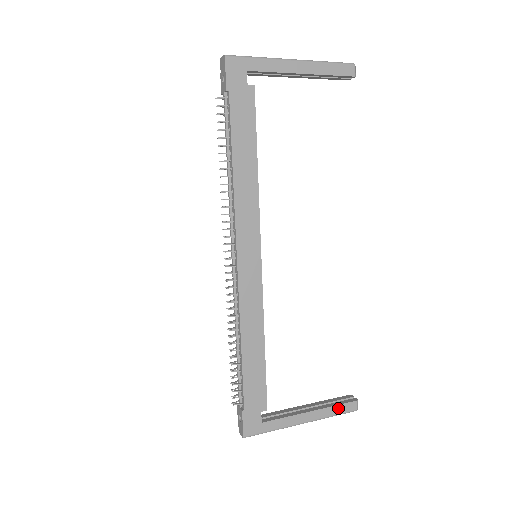
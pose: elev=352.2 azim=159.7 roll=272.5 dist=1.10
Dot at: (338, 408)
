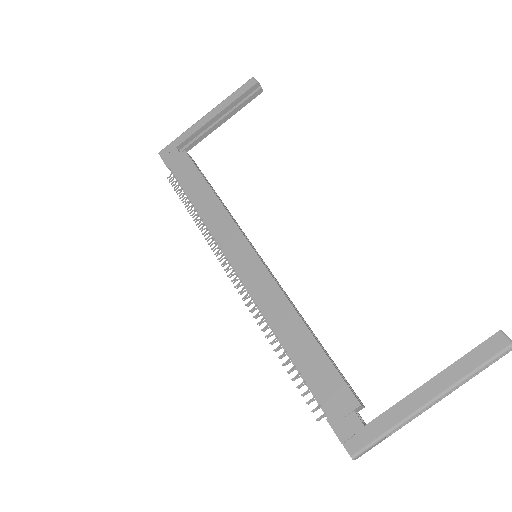
Dot at: (474, 356)
